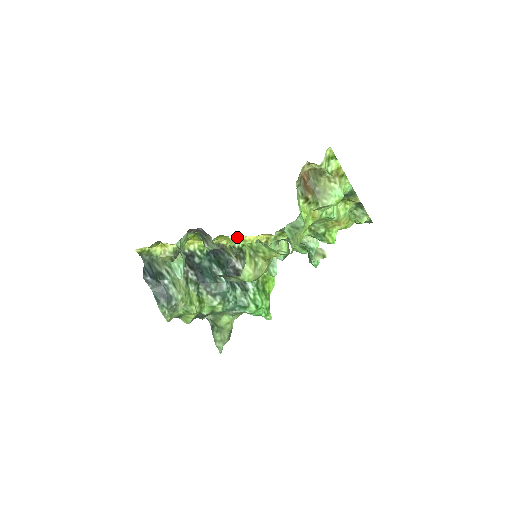
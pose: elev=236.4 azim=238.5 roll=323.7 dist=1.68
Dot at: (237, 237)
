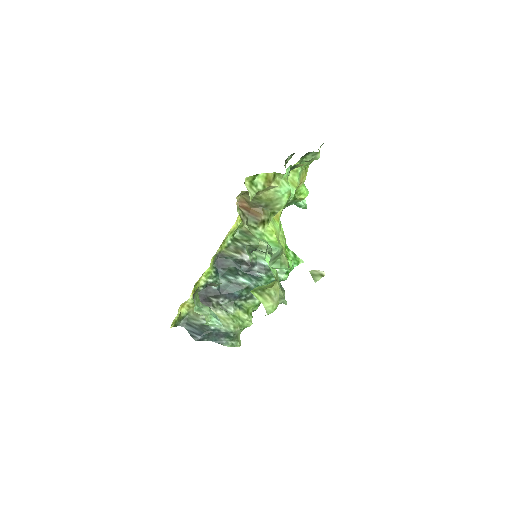
Dot at: (224, 239)
